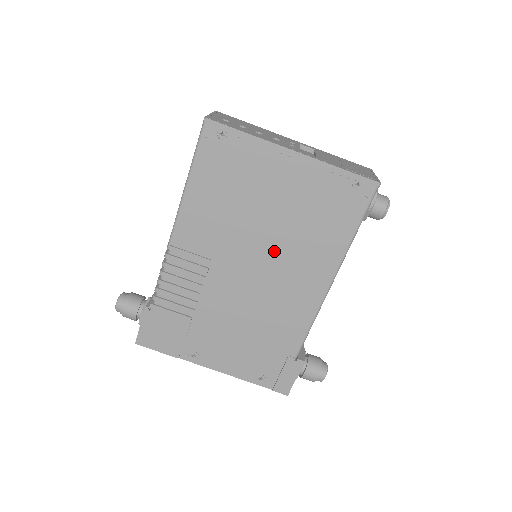
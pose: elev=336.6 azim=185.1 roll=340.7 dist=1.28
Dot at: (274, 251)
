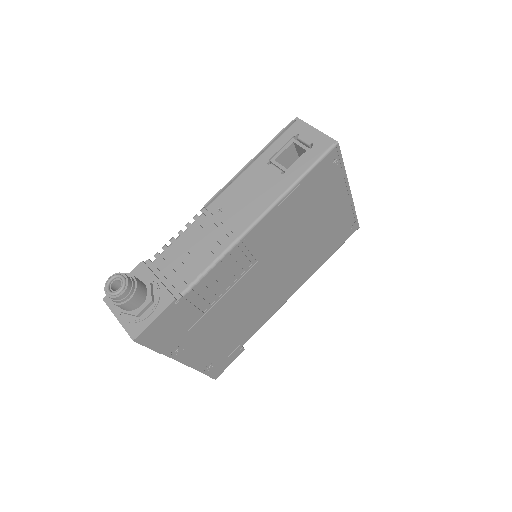
Dot at: (292, 261)
